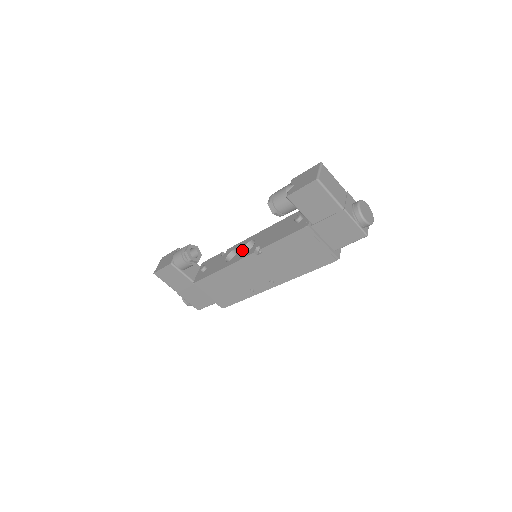
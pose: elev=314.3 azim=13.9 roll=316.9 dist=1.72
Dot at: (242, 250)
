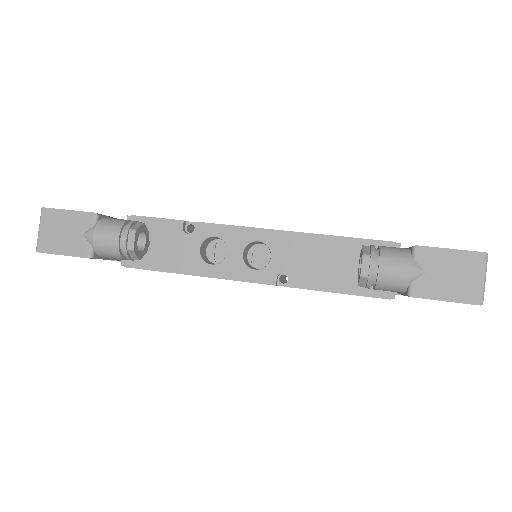
Dot at: (242, 256)
